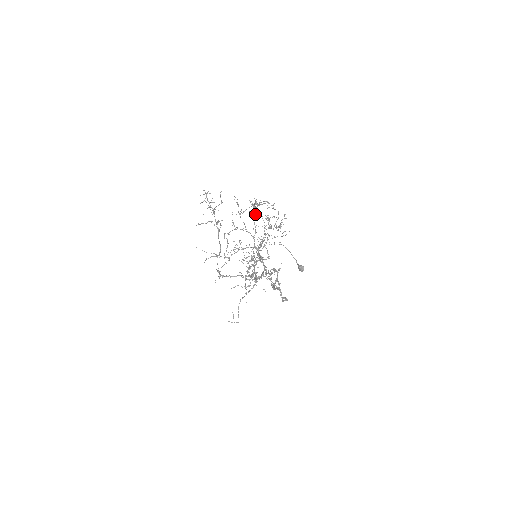
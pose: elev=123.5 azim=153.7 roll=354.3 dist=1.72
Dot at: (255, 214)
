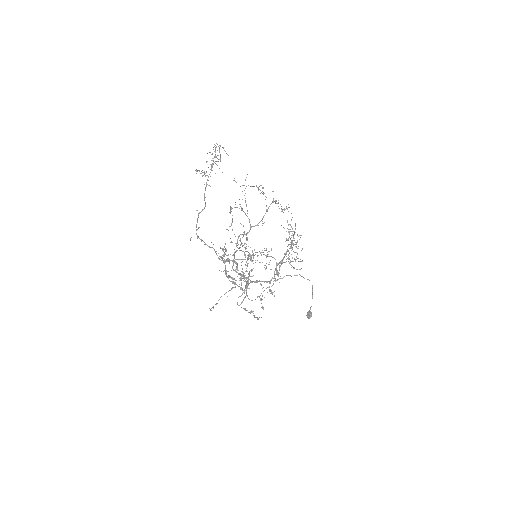
Dot at: occluded
